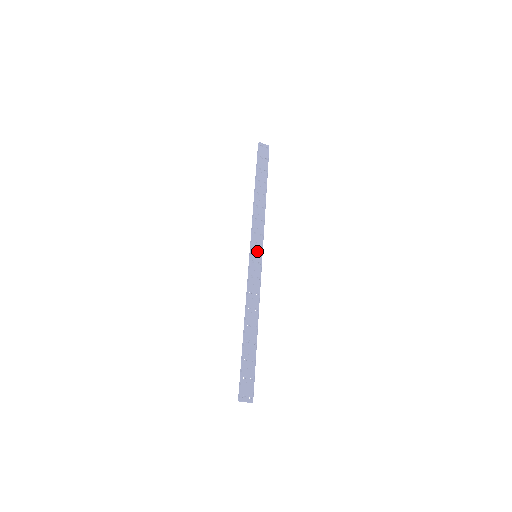
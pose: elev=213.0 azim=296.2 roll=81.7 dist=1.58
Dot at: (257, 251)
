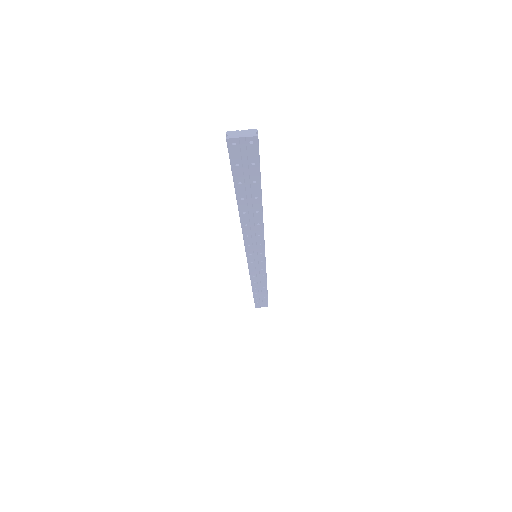
Dot at: occluded
